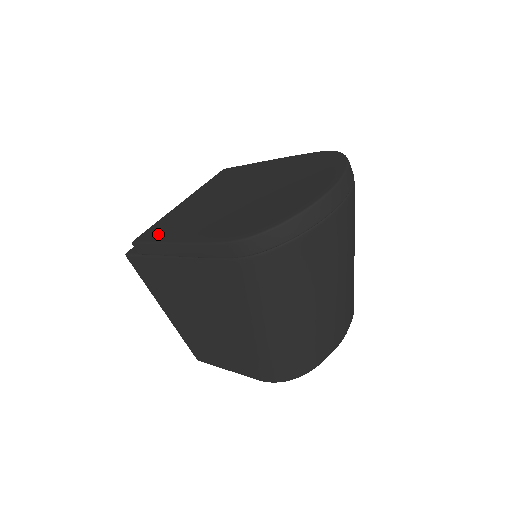
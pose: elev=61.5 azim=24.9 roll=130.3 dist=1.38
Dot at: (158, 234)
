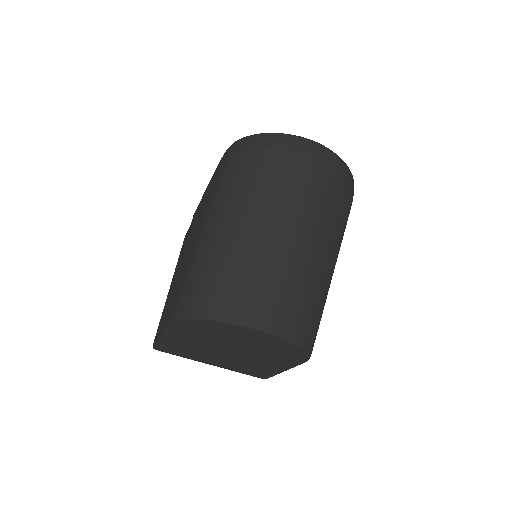
Dot at: occluded
